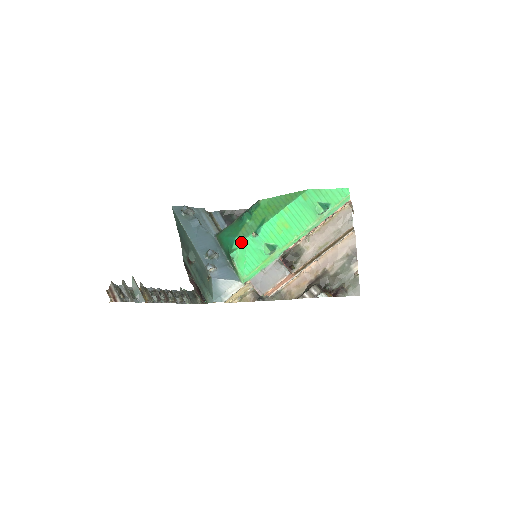
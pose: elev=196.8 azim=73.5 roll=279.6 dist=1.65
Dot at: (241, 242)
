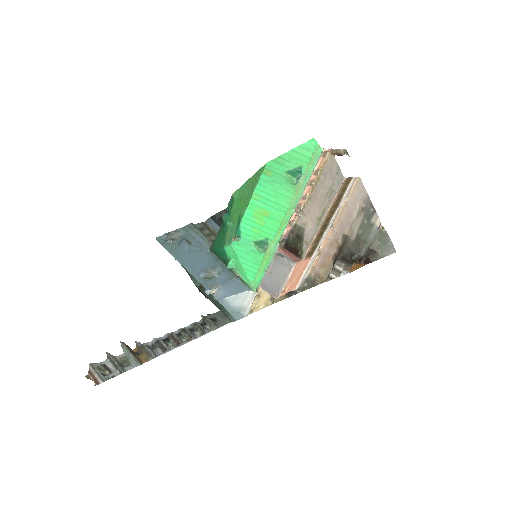
Dot at: (230, 250)
